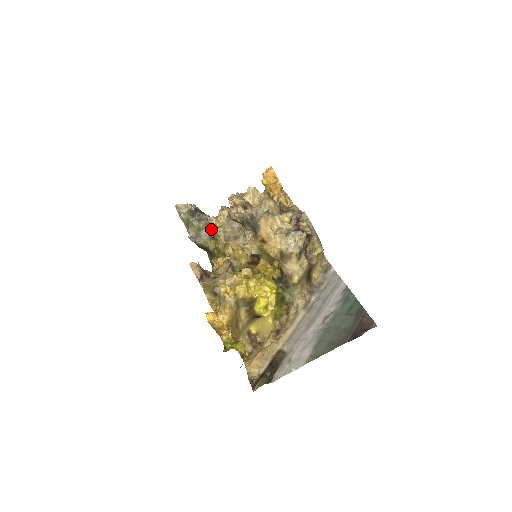
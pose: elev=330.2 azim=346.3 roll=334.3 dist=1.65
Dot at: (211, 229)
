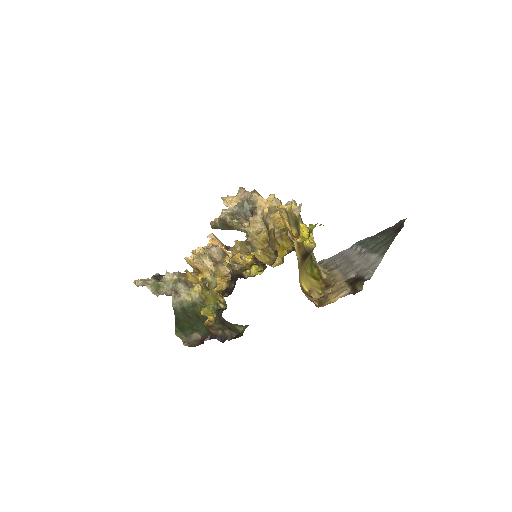
Dot at: (187, 281)
